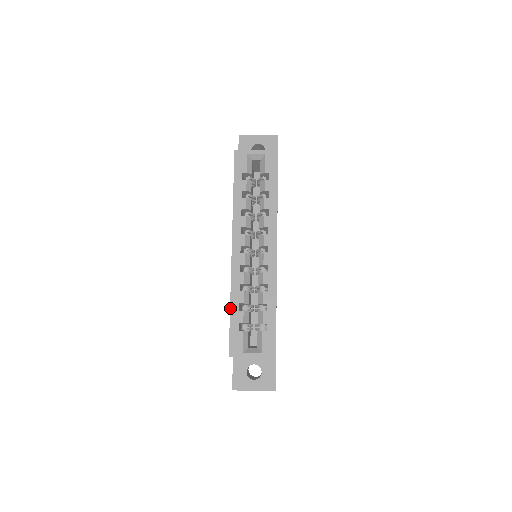
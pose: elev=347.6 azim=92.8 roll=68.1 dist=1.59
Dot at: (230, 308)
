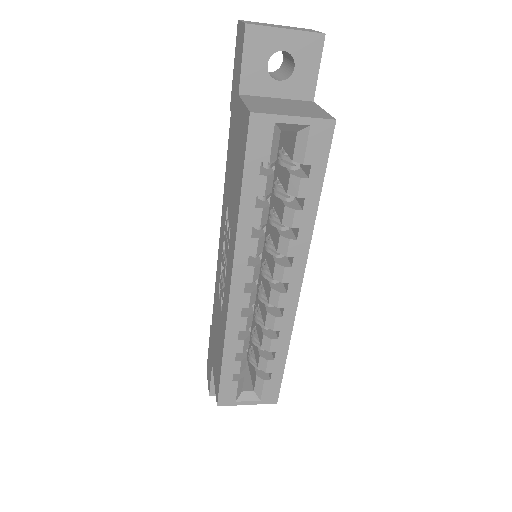
Dot at: (222, 359)
